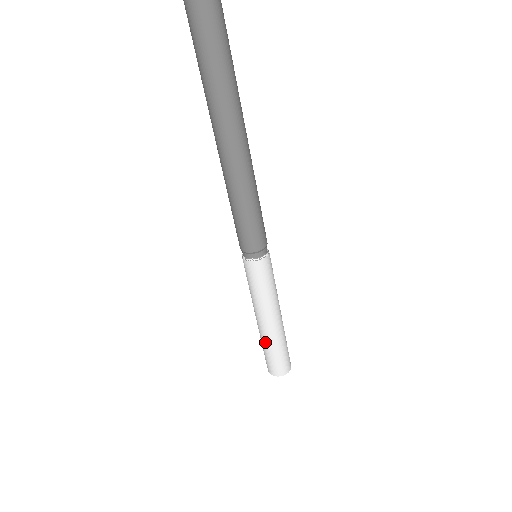
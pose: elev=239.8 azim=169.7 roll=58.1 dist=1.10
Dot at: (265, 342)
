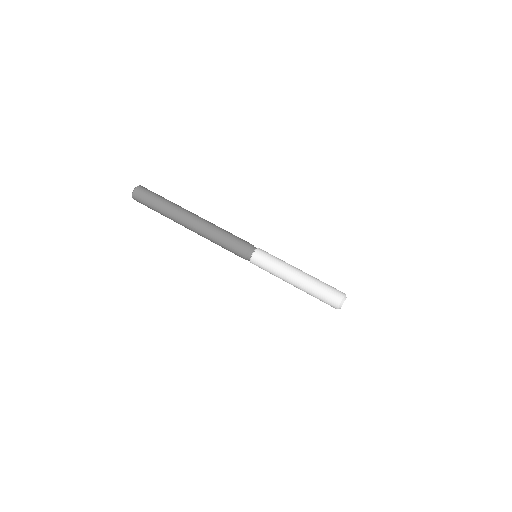
Dot at: (311, 287)
